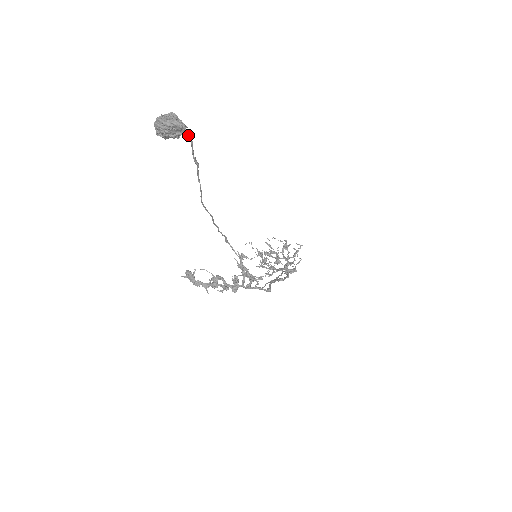
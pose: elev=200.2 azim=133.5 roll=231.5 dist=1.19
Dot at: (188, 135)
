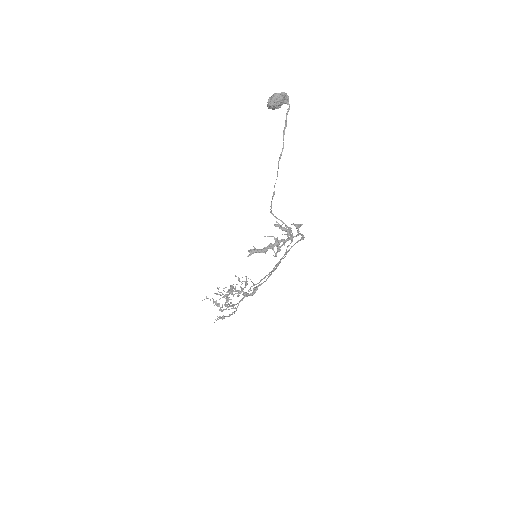
Dot at: (288, 102)
